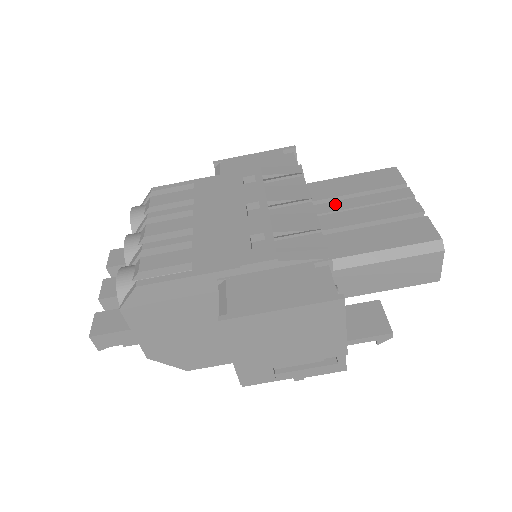
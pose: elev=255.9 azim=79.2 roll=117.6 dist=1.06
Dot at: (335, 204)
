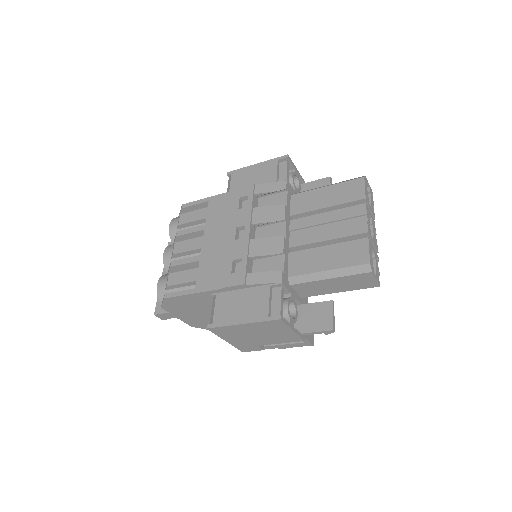
Dot at: (306, 220)
